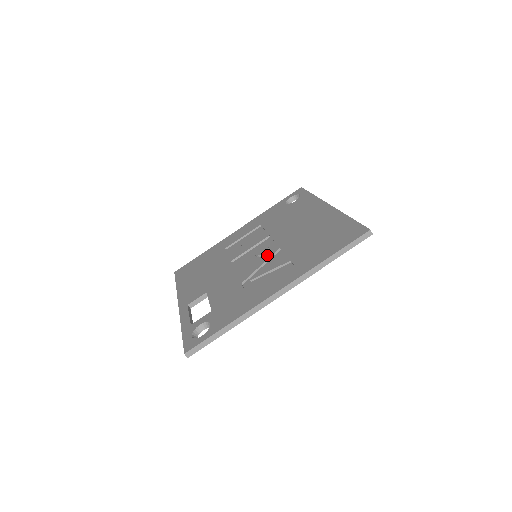
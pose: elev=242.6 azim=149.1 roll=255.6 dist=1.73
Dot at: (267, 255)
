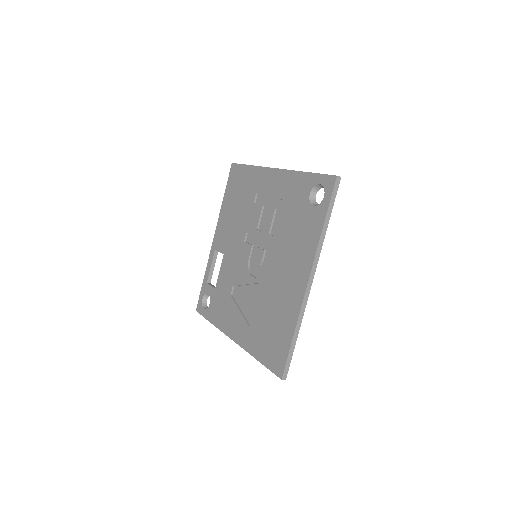
Dot at: (253, 277)
